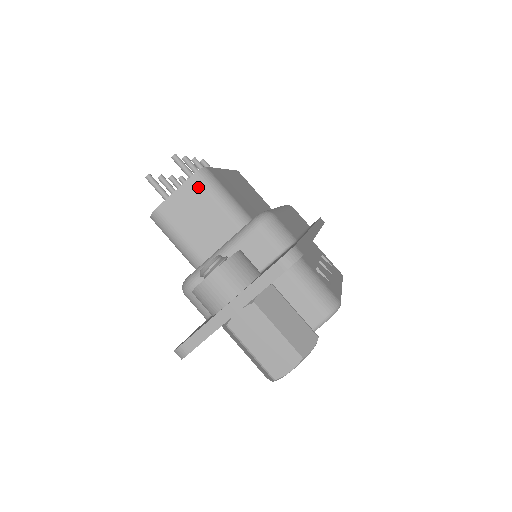
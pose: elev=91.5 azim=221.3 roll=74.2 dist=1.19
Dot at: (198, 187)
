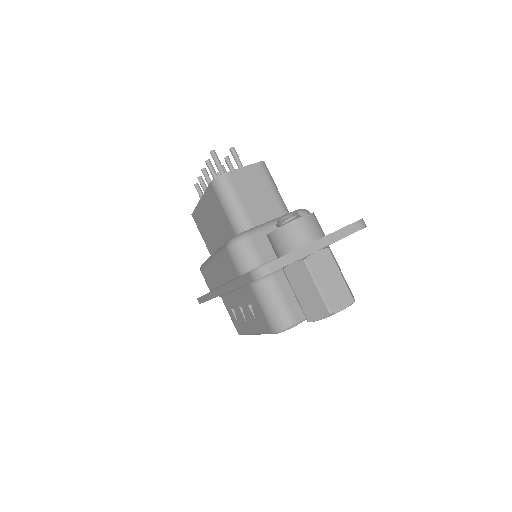
Dot at: (261, 172)
